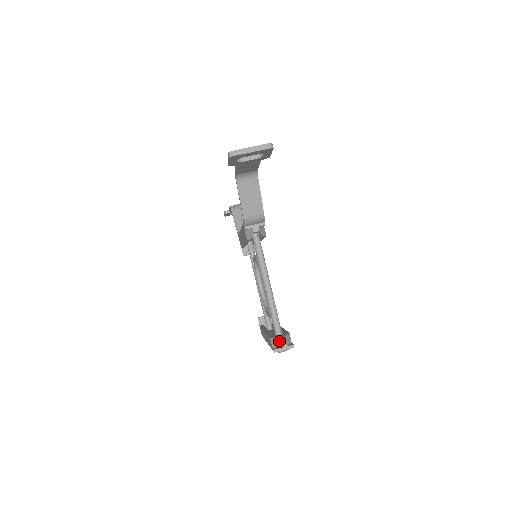
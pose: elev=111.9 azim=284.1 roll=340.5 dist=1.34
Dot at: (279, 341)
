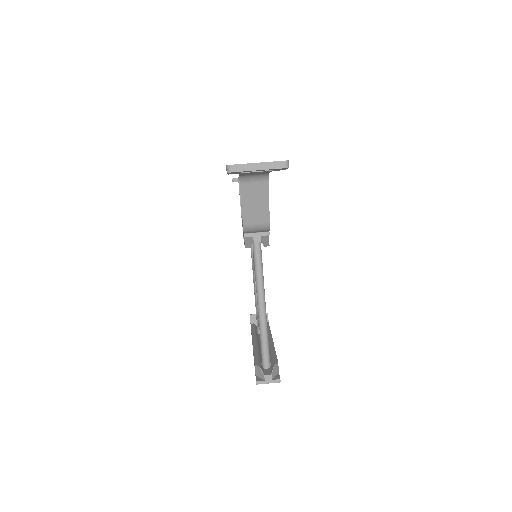
Dot at: (264, 370)
